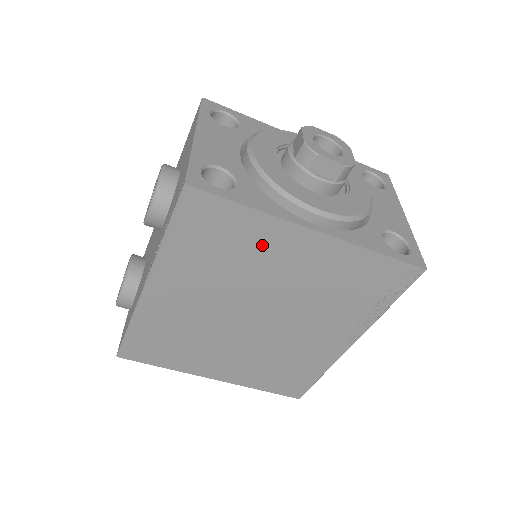
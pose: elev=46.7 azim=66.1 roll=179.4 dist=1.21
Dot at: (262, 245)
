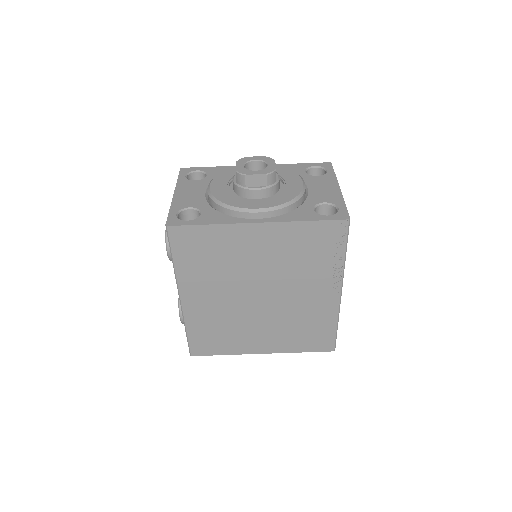
Dot at: (231, 245)
